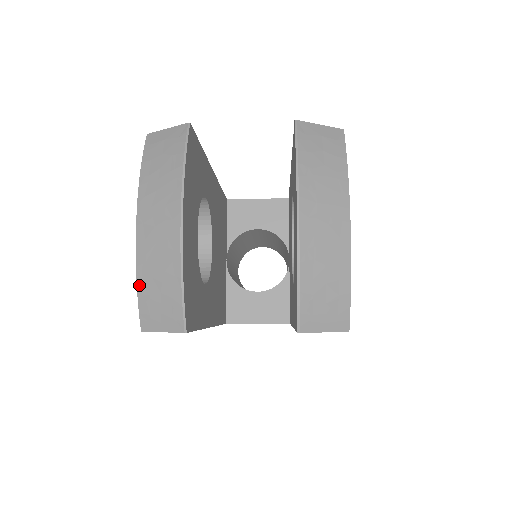
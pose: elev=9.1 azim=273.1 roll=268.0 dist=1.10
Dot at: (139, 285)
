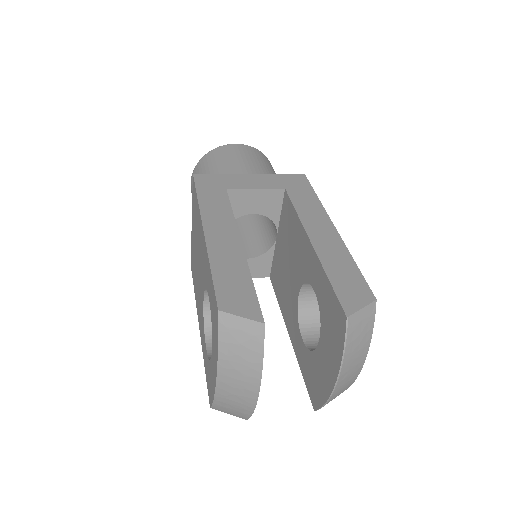
Dot at: (215, 402)
